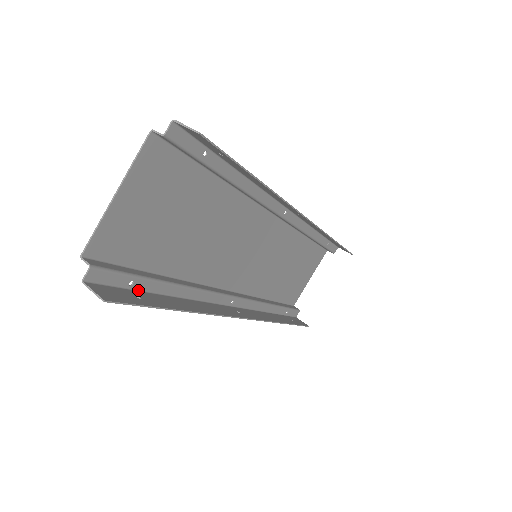
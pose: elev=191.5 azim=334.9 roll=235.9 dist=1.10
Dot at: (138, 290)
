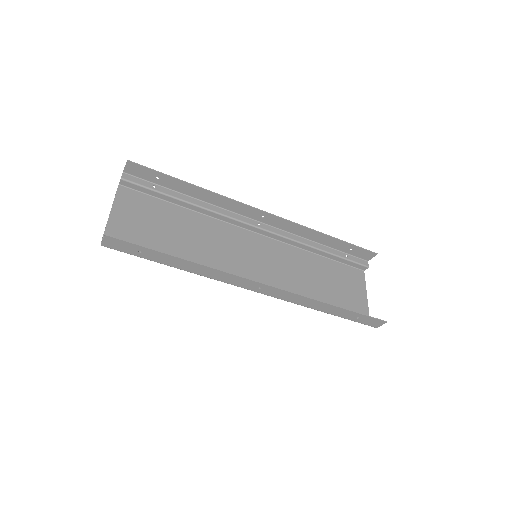
Dot at: (146, 258)
